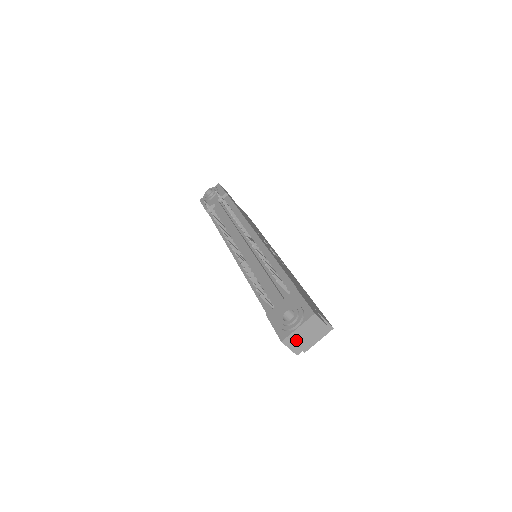
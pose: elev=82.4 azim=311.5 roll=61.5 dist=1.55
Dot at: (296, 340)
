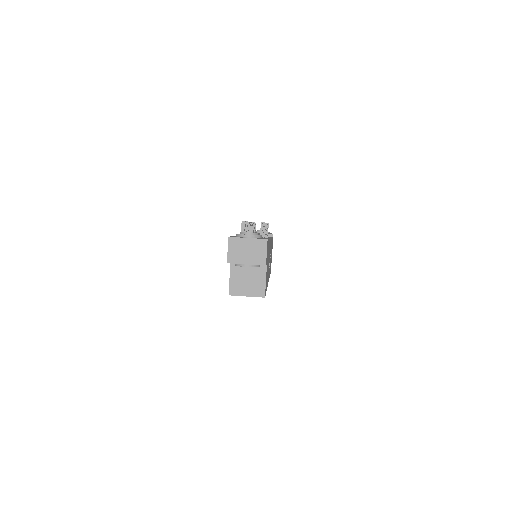
Dot at: (238, 248)
